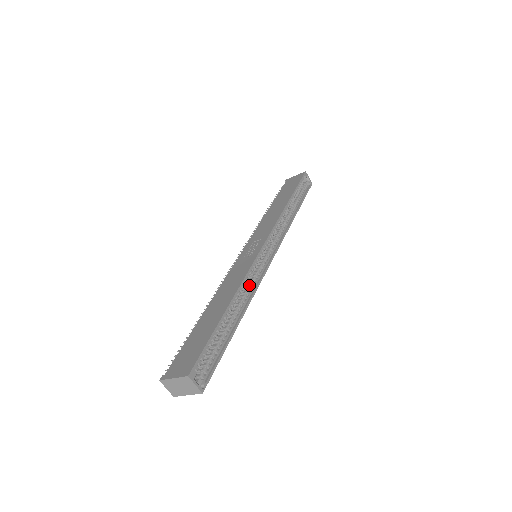
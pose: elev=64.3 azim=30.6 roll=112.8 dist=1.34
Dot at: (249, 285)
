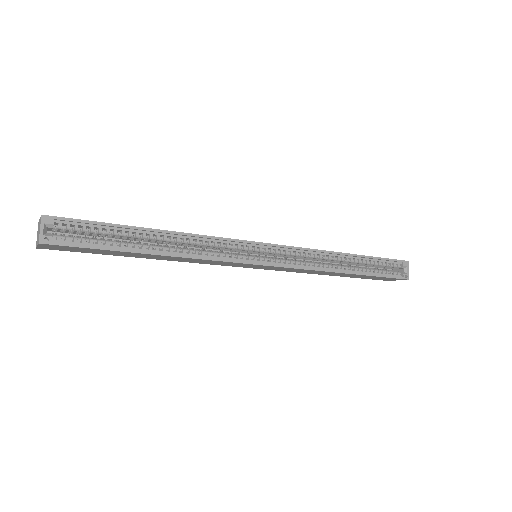
Dot at: (208, 251)
